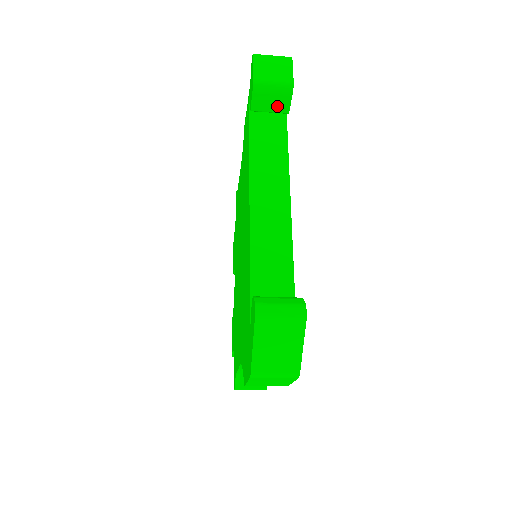
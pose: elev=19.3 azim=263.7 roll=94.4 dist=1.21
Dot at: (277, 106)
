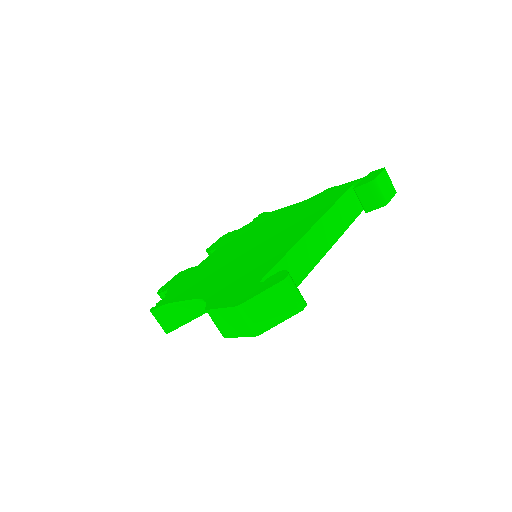
Dot at: (367, 203)
